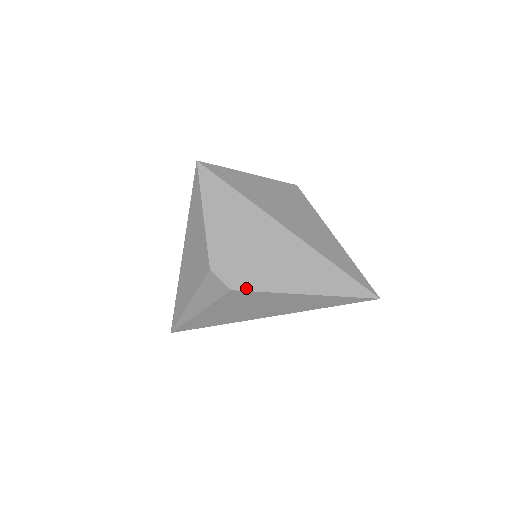
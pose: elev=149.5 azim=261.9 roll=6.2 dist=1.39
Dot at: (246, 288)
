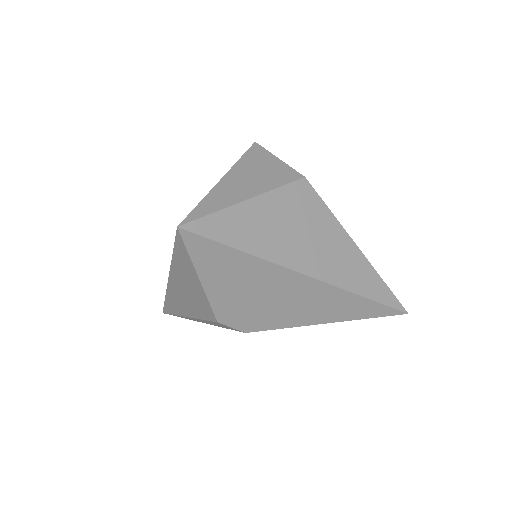
Dot at: (262, 329)
